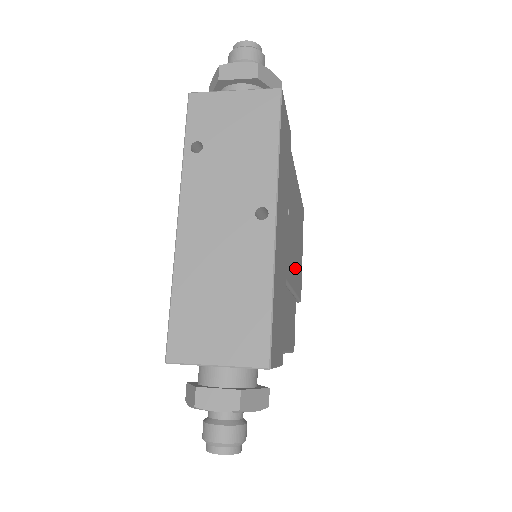
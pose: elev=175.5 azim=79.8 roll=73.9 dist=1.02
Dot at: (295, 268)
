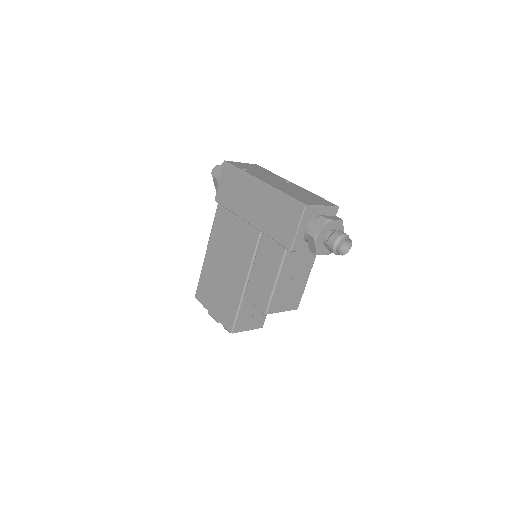
Dot at: occluded
